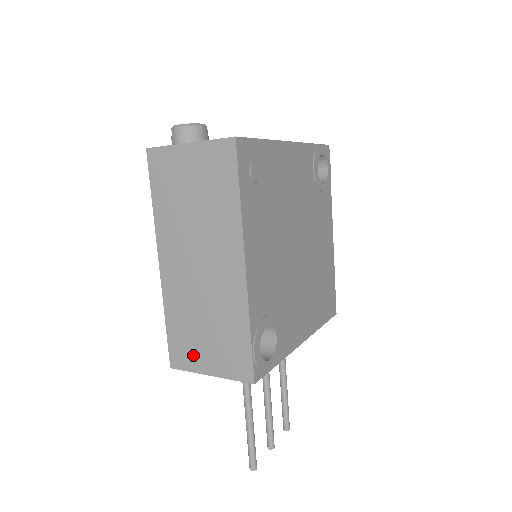
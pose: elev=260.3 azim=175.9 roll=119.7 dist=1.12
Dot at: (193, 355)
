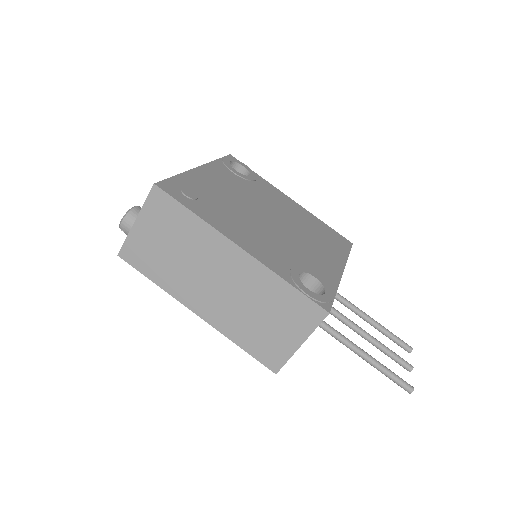
Dot at: (278, 346)
